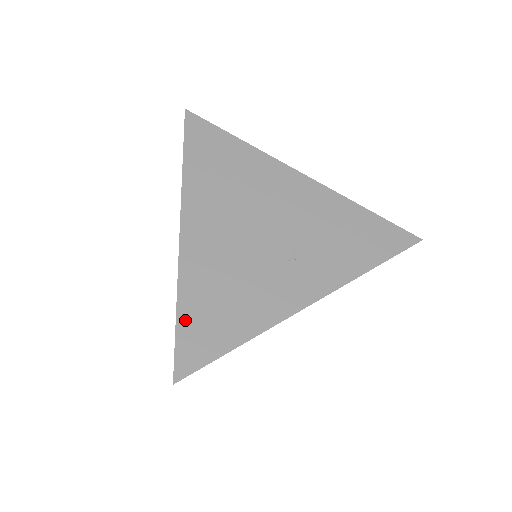
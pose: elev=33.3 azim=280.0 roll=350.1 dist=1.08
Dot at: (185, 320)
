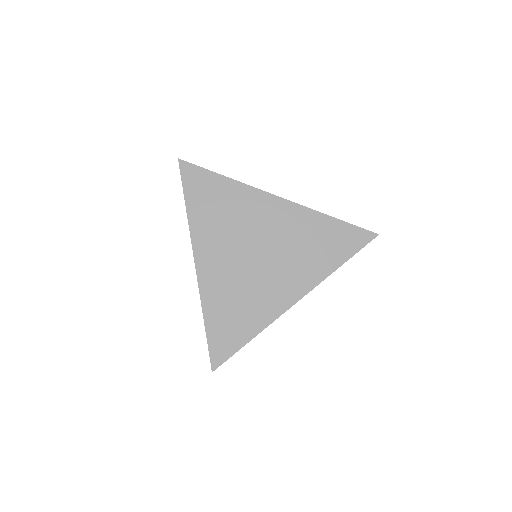
Dot at: (211, 331)
